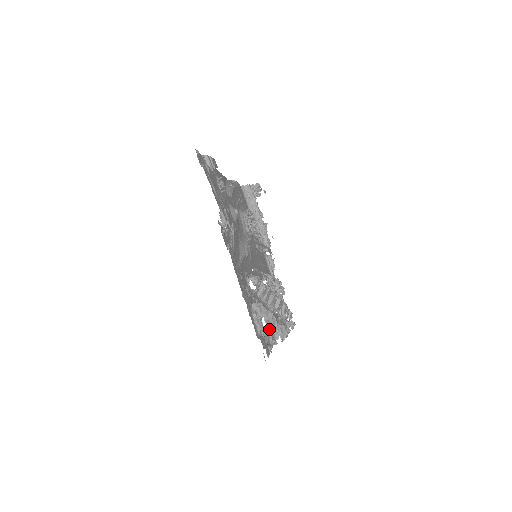
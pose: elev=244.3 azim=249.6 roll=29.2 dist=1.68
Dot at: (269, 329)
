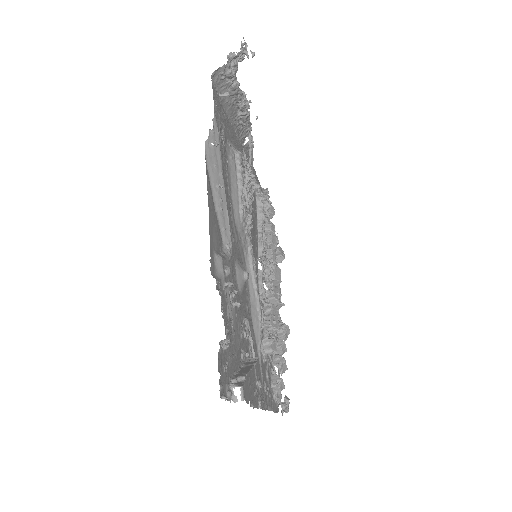
Dot at: occluded
